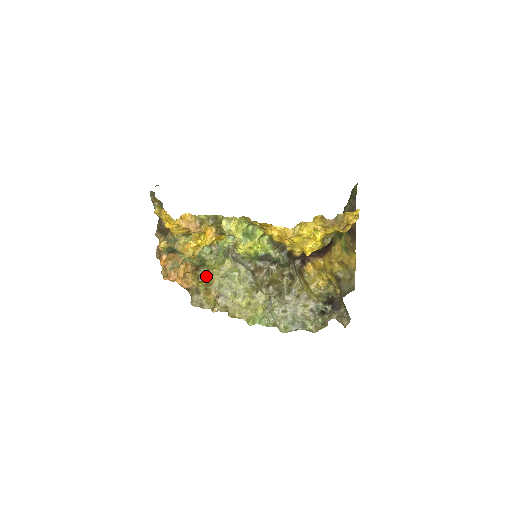
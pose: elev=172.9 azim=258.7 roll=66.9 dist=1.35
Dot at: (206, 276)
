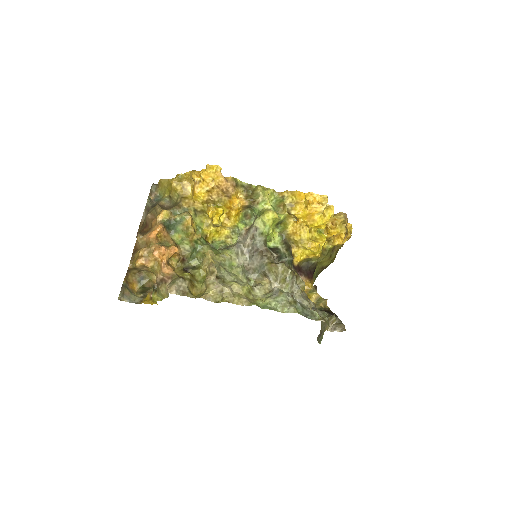
Dot at: (192, 270)
